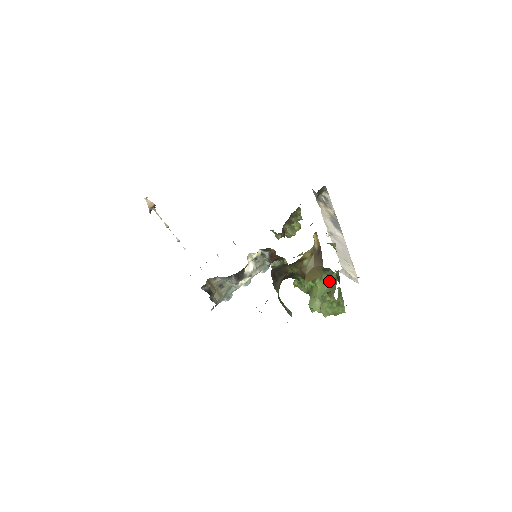
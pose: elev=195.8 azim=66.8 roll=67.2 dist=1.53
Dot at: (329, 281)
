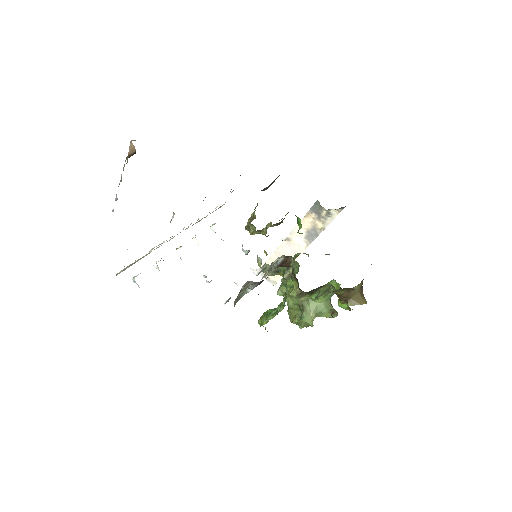
Dot at: (330, 299)
